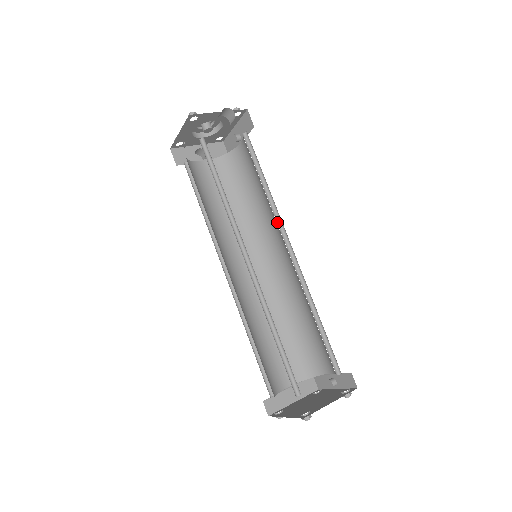
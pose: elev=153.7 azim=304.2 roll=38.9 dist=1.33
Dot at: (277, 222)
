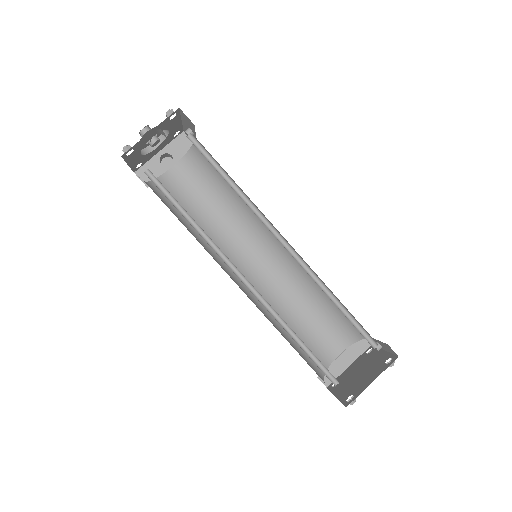
Dot at: (261, 219)
